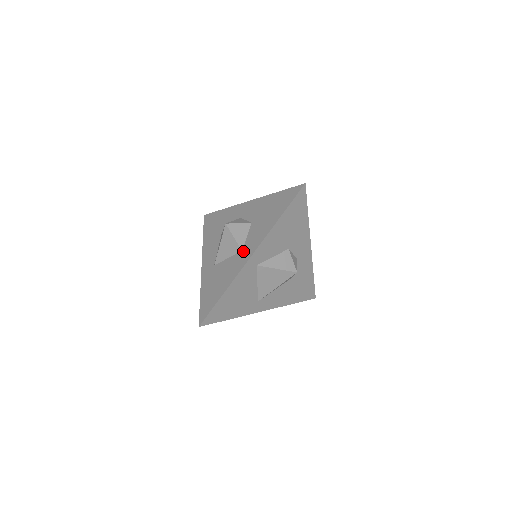
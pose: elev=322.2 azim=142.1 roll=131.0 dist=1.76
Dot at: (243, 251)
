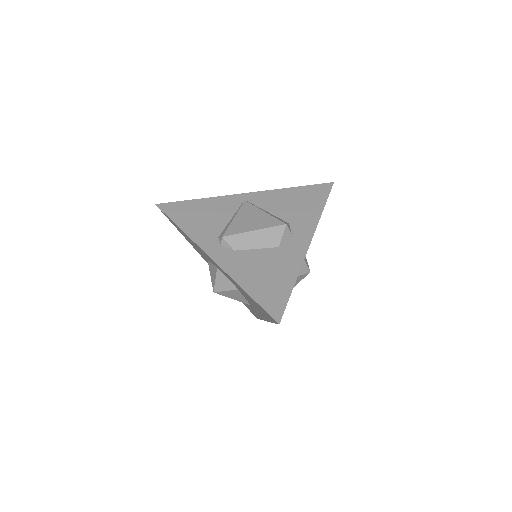
Dot at: occluded
